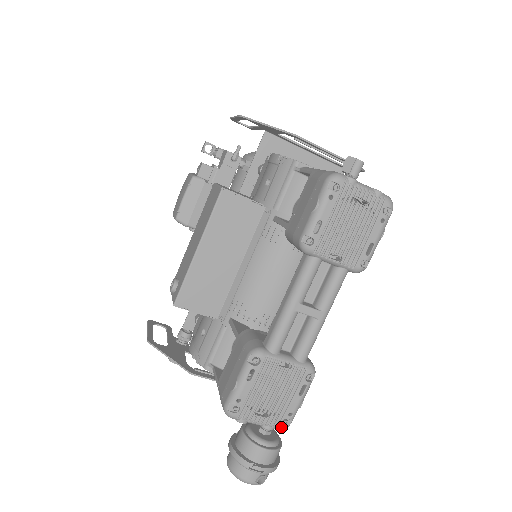
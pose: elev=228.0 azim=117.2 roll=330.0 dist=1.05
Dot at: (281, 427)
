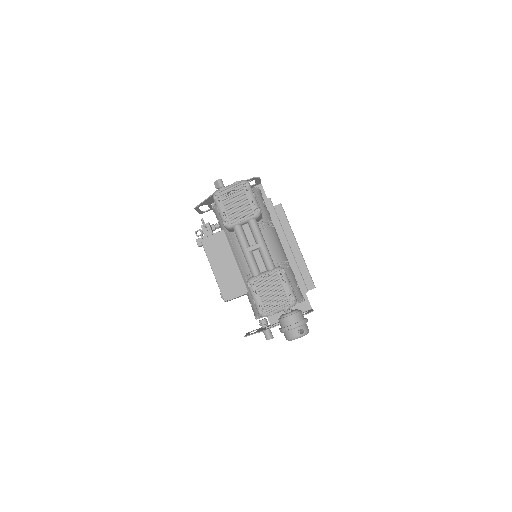
Dot at: (291, 303)
